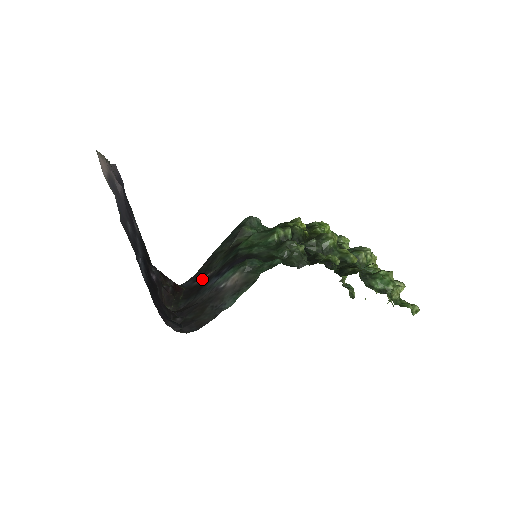
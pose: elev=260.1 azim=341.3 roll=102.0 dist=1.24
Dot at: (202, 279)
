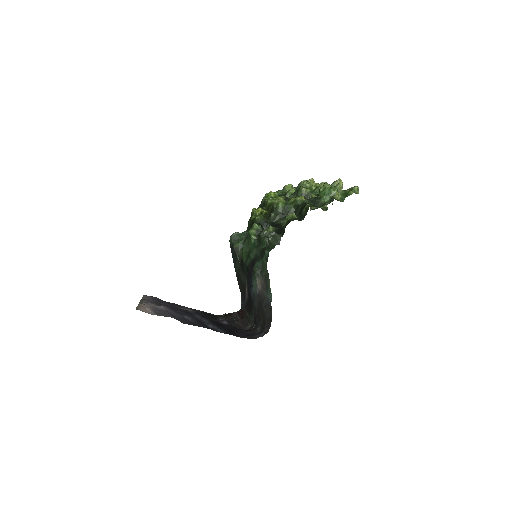
Dot at: (246, 294)
